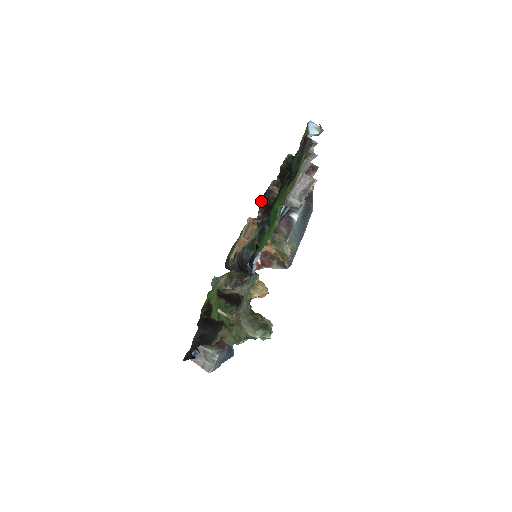
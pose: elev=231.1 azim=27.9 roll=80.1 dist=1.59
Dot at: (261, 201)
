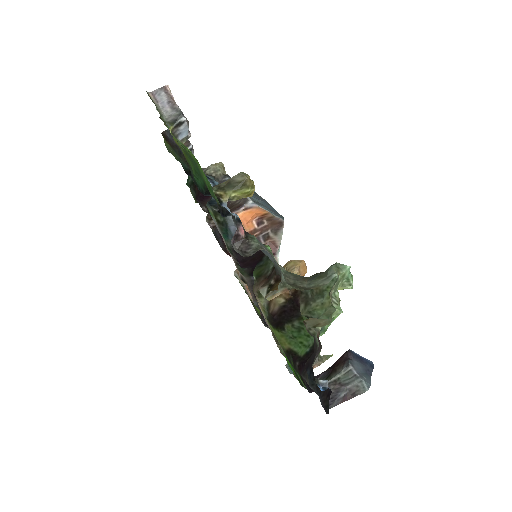
Dot at: (220, 244)
